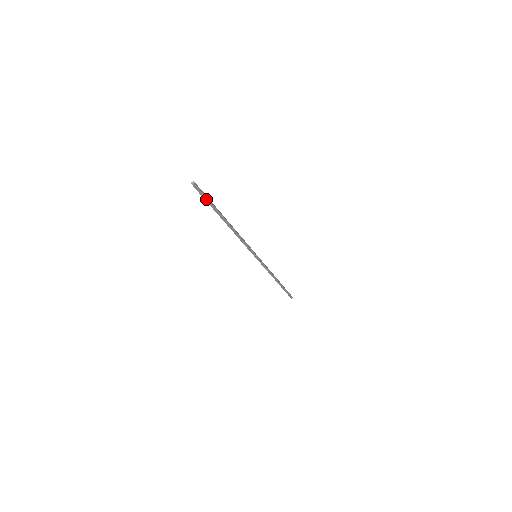
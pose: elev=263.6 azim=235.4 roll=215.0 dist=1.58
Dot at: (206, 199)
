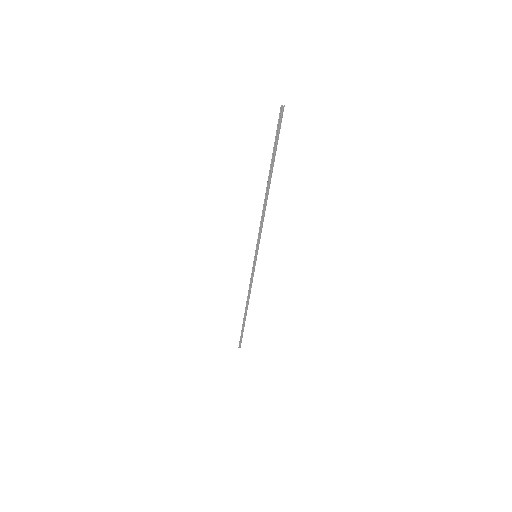
Dot at: (277, 137)
